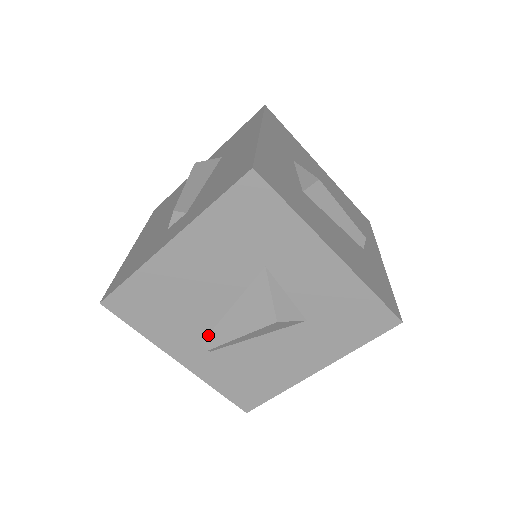
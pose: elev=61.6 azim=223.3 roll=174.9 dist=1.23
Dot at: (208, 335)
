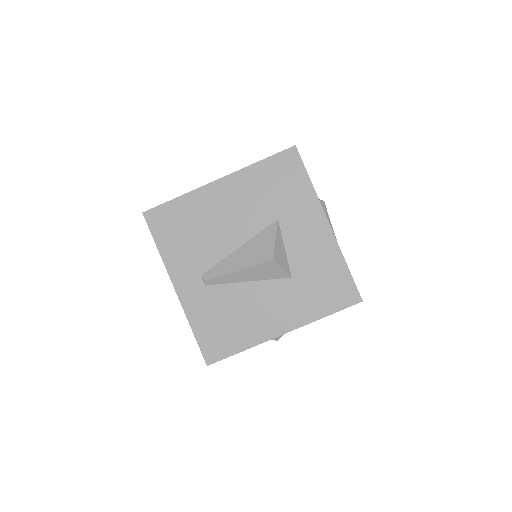
Dot at: (211, 268)
